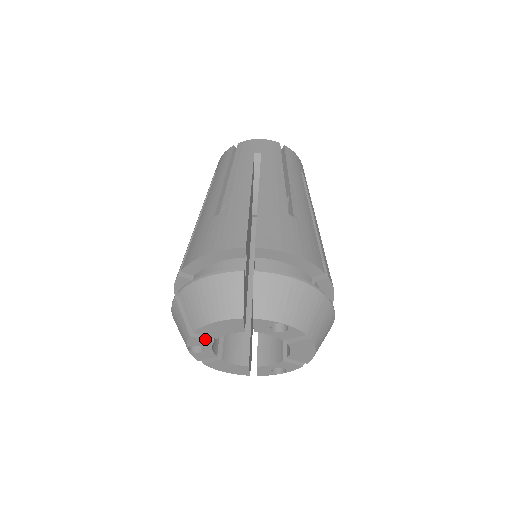
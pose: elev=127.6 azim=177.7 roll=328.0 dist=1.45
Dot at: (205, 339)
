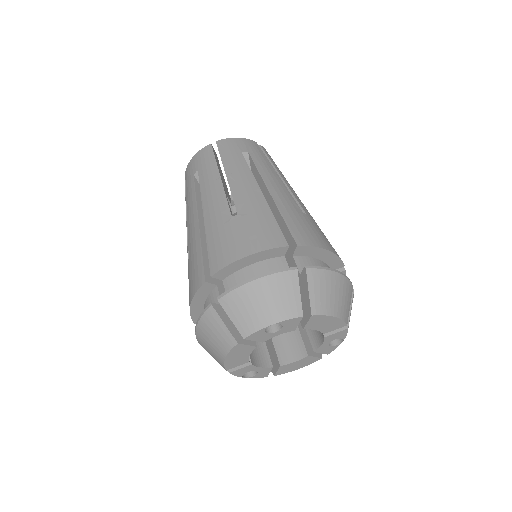
Dot at: (243, 367)
